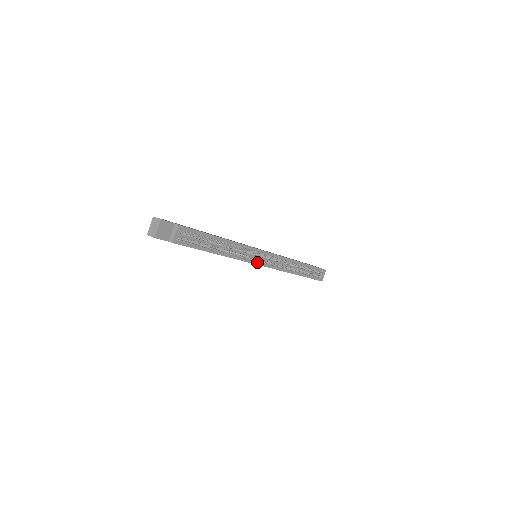
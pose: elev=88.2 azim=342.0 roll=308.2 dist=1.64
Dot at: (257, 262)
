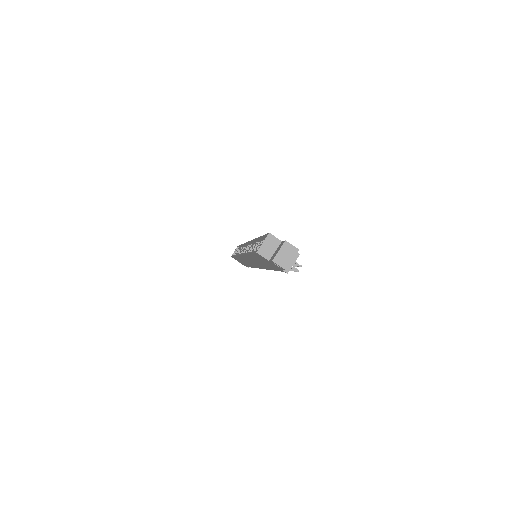
Dot at: occluded
